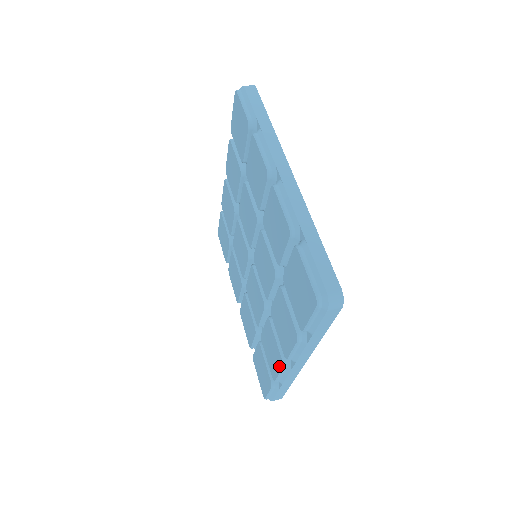
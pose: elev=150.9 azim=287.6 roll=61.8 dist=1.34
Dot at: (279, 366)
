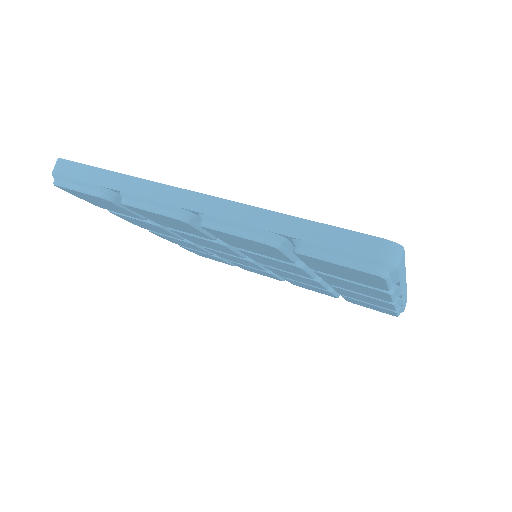
Dot at: (388, 305)
